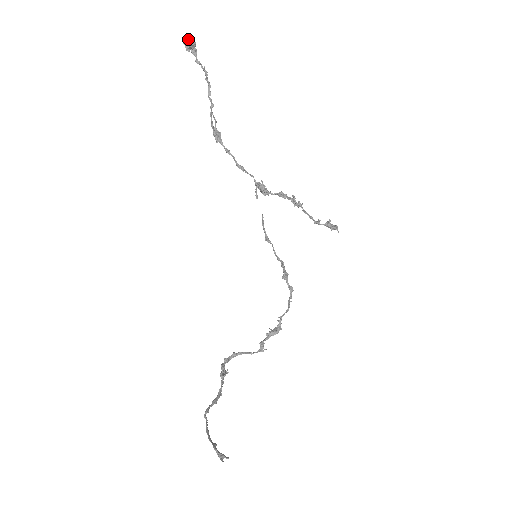
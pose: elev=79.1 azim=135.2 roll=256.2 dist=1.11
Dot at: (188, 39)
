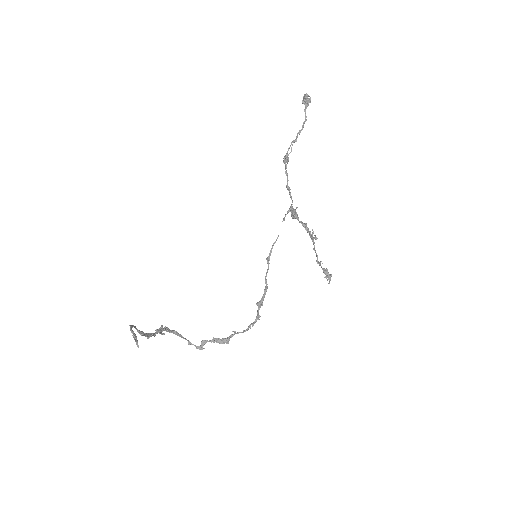
Dot at: (308, 95)
